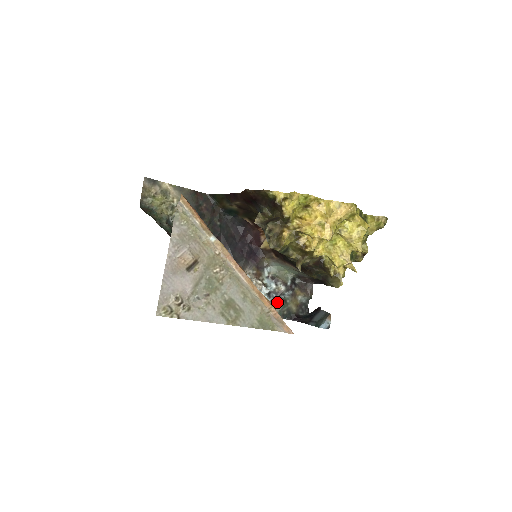
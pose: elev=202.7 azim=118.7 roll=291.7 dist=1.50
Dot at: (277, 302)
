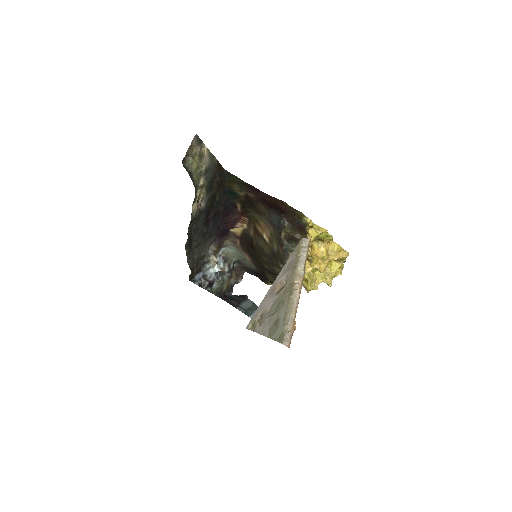
Dot at: (217, 280)
